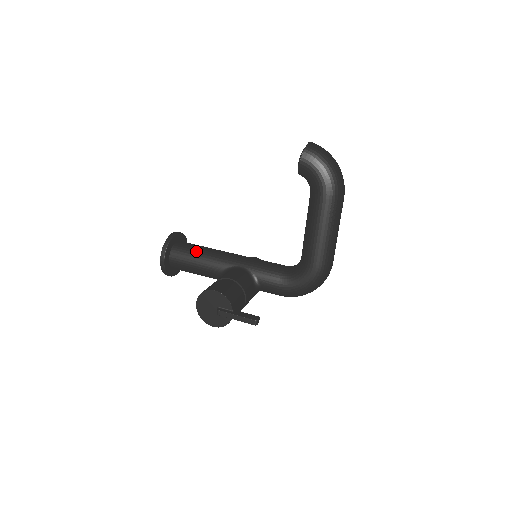
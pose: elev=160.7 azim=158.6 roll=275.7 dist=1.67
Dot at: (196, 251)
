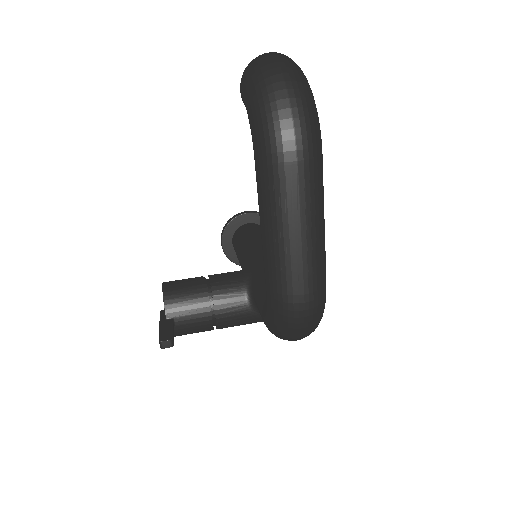
Dot at: (244, 237)
